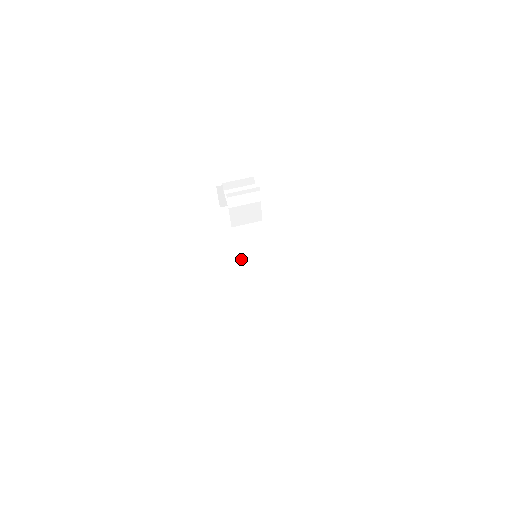
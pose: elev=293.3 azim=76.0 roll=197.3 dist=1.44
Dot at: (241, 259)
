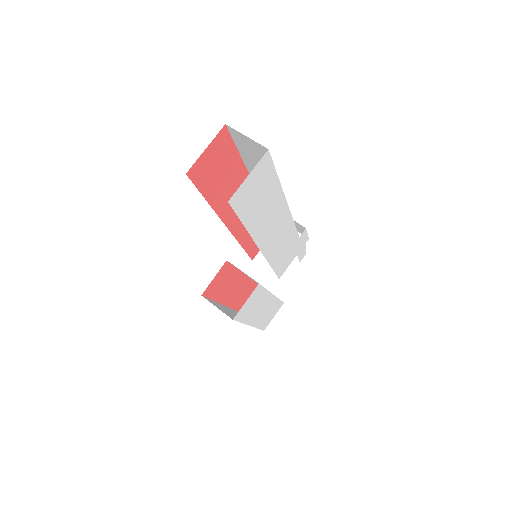
Dot at: (243, 247)
